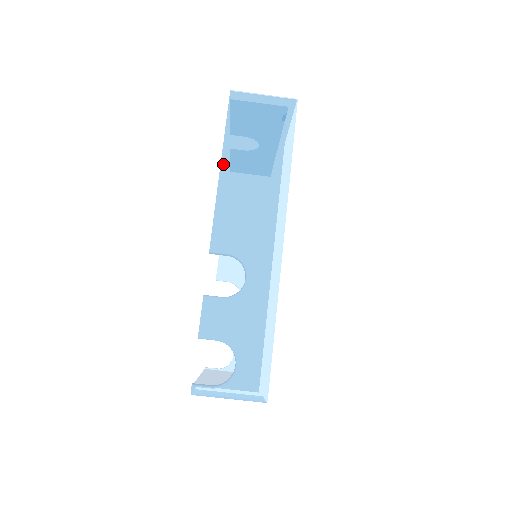
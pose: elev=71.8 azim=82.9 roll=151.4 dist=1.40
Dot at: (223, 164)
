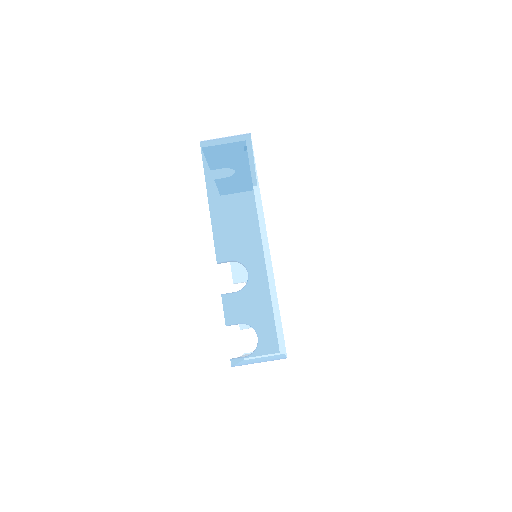
Dot at: (209, 197)
